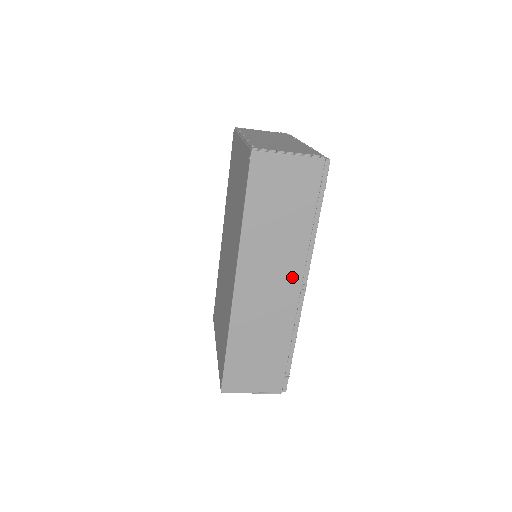
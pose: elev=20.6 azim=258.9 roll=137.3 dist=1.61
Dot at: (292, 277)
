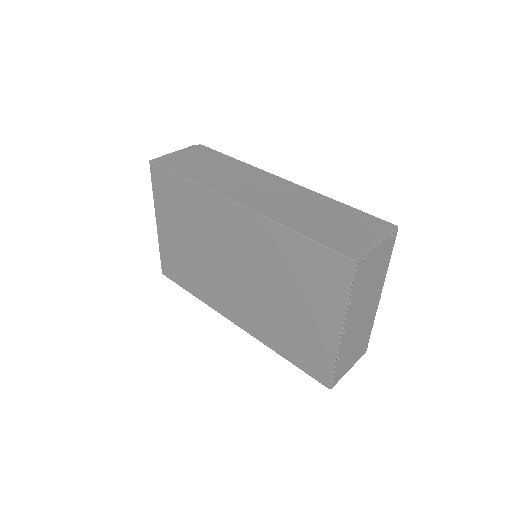
Dot at: occluded
